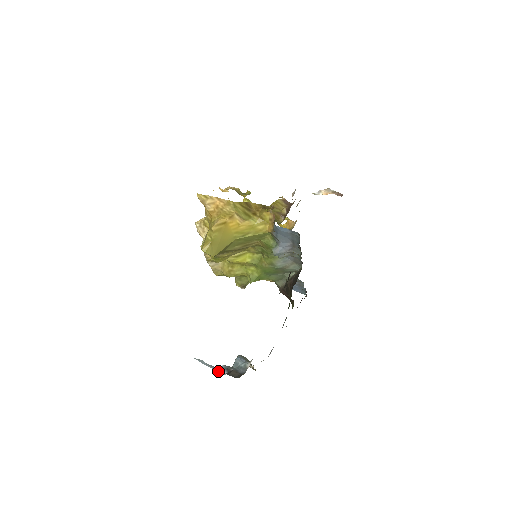
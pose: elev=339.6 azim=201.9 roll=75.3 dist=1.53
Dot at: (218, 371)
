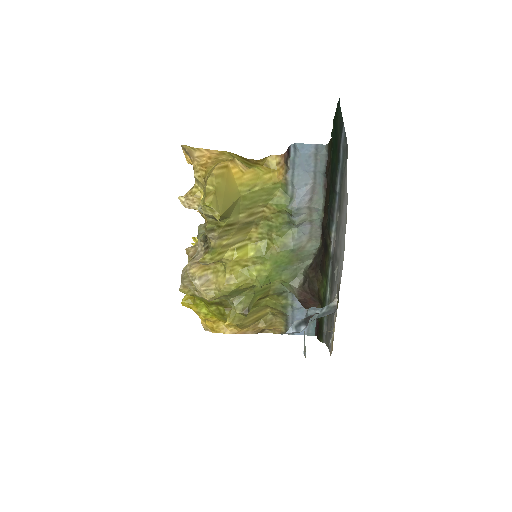
Dot at: occluded
